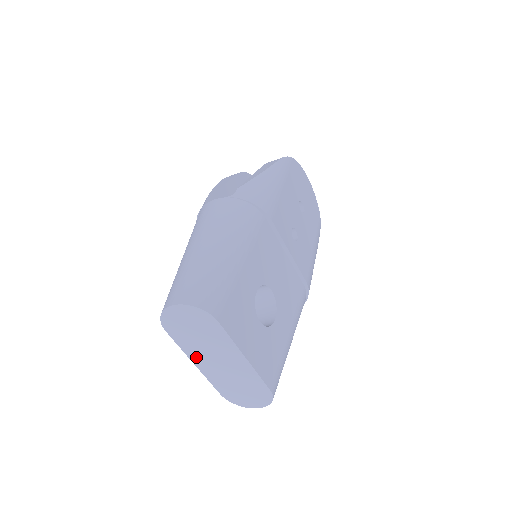
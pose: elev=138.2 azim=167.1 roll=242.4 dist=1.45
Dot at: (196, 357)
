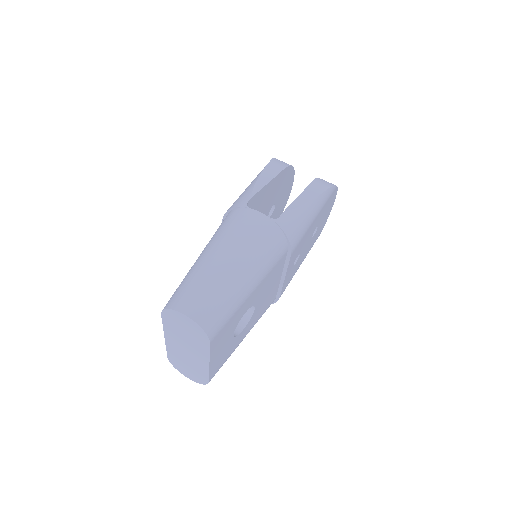
Dot at: (170, 337)
